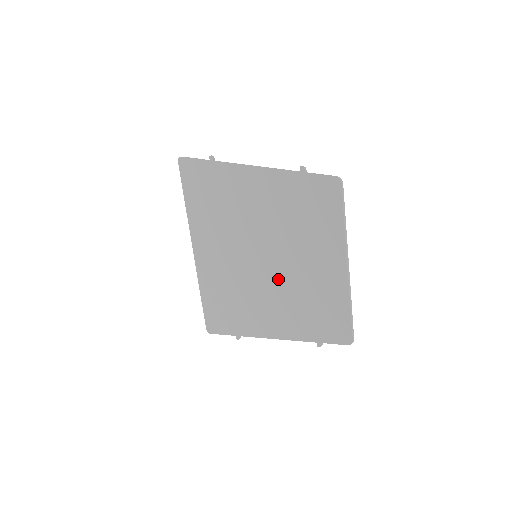
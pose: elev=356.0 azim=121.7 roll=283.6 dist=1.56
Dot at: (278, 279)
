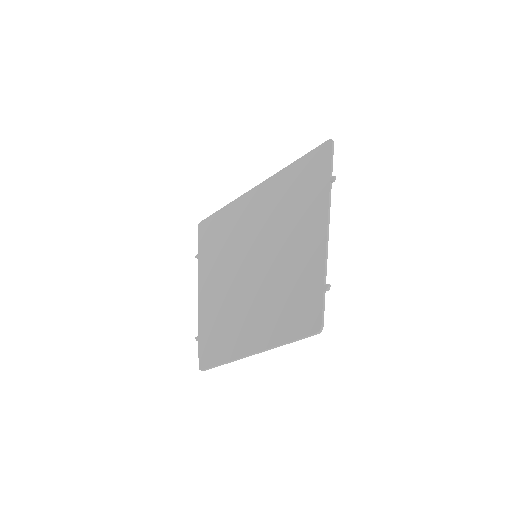
Dot at: (240, 285)
